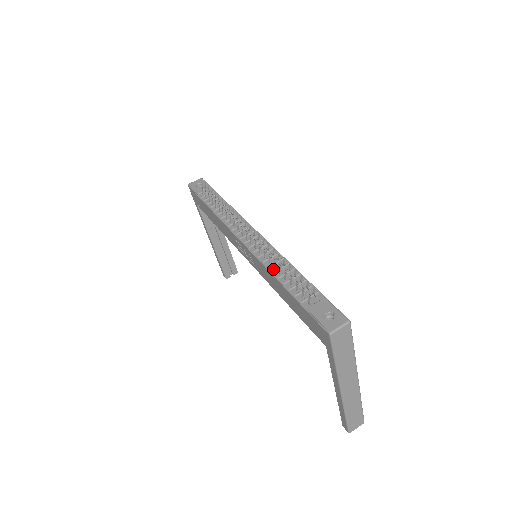
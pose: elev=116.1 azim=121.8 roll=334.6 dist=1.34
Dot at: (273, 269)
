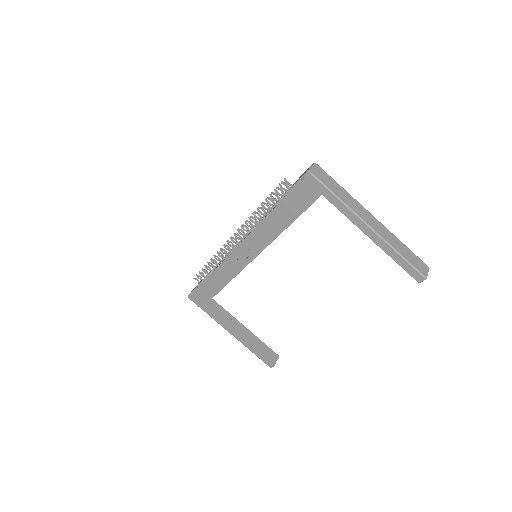
Dot at: (262, 220)
